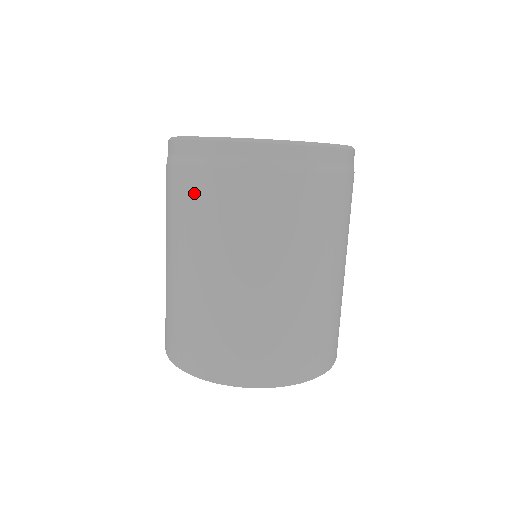
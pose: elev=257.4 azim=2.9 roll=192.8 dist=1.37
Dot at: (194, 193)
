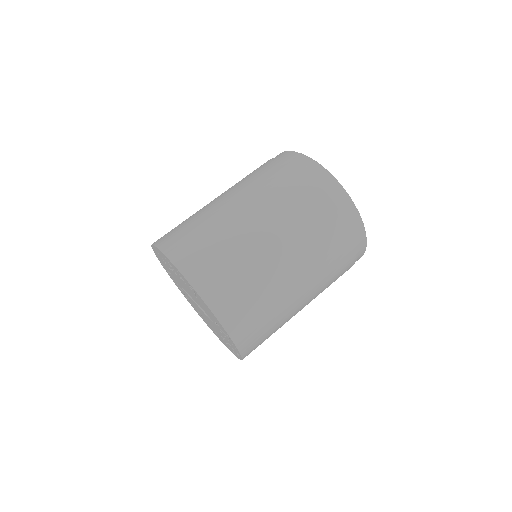
Dot at: occluded
